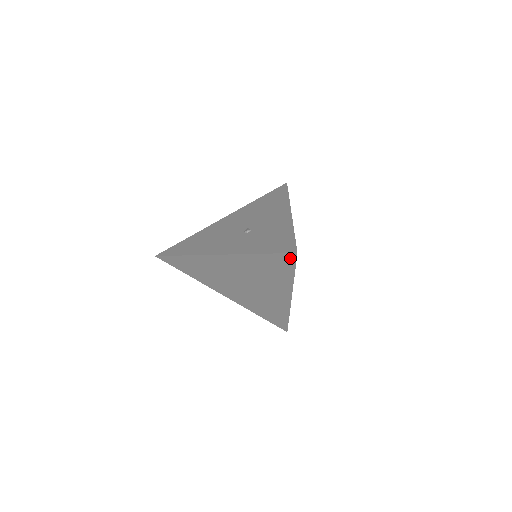
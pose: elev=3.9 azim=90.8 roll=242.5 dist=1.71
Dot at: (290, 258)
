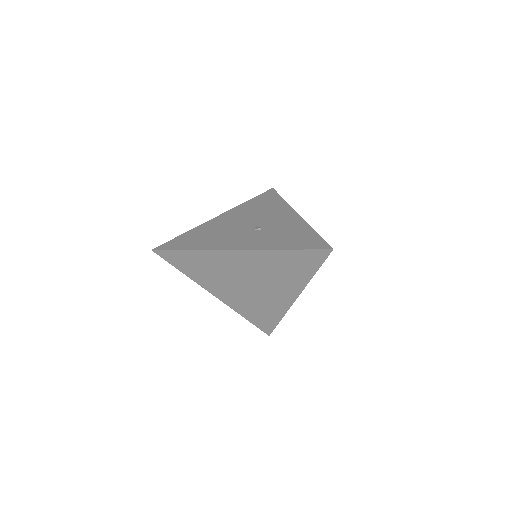
Dot at: (322, 255)
